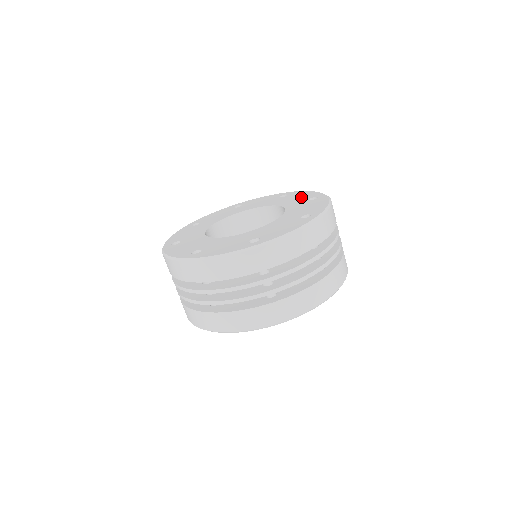
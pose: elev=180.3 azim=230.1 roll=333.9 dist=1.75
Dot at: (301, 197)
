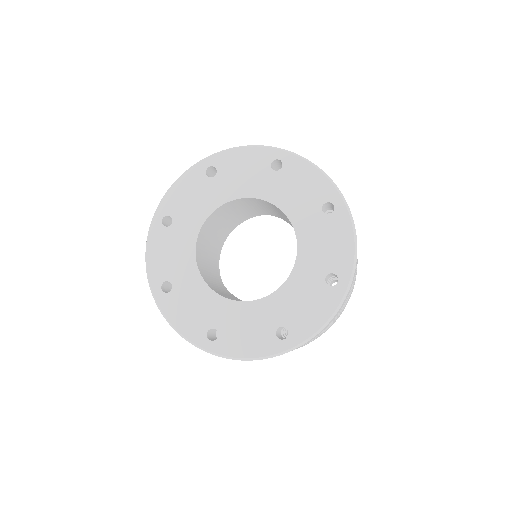
Dot at: (308, 191)
